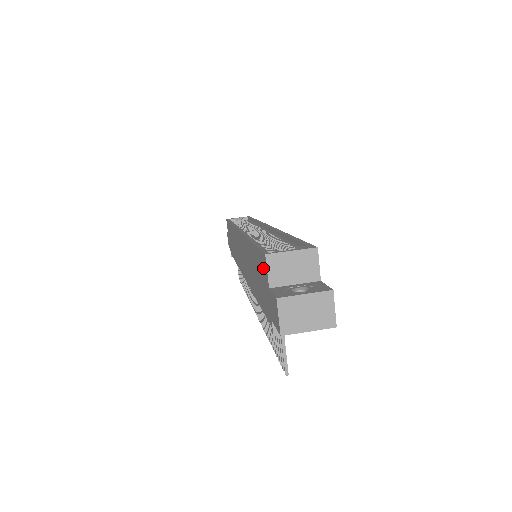
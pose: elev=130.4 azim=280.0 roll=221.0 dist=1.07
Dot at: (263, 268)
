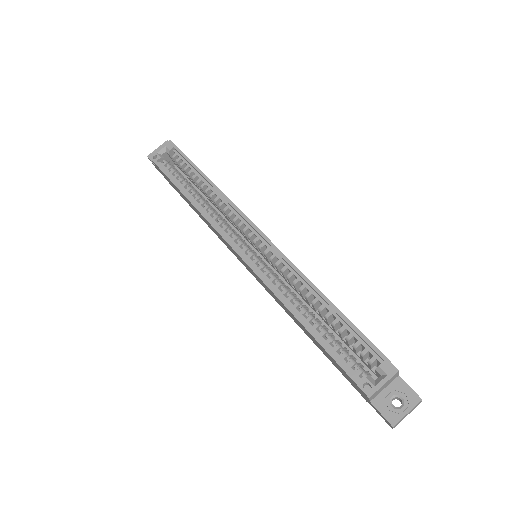
Dot at: (355, 385)
